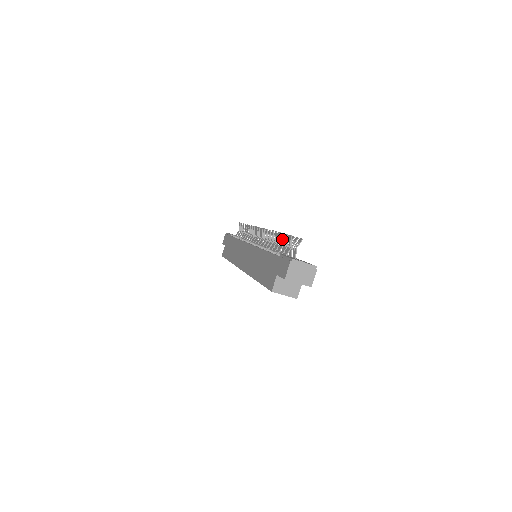
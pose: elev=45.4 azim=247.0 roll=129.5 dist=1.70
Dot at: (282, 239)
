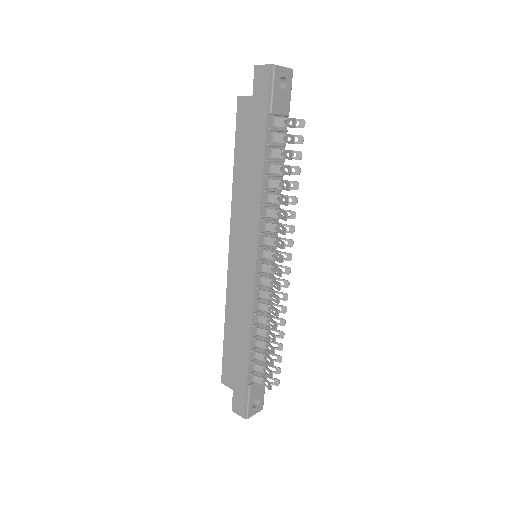
Dot at: occluded
